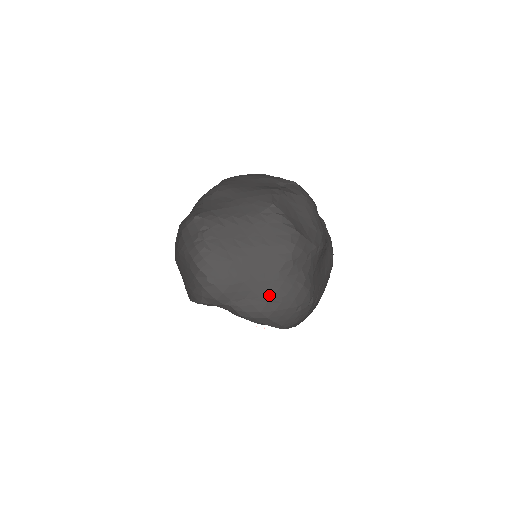
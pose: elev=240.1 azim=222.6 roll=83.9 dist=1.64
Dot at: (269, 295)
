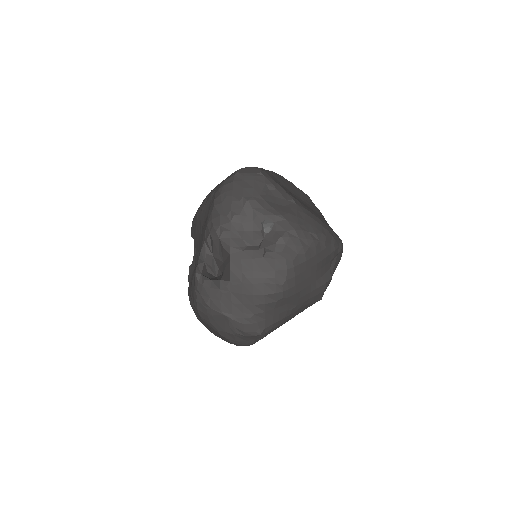
Dot at: occluded
